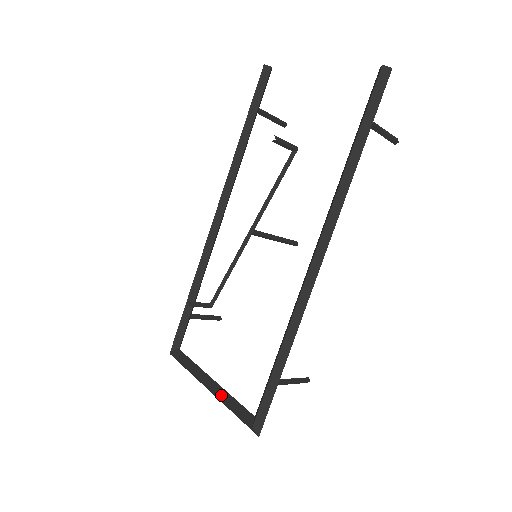
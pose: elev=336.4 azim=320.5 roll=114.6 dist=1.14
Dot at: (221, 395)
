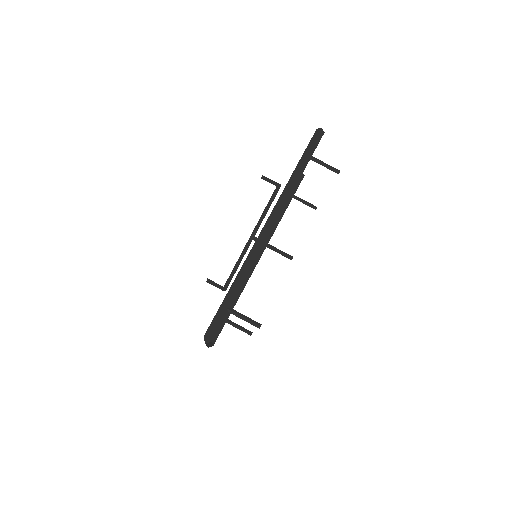
Dot at: occluded
